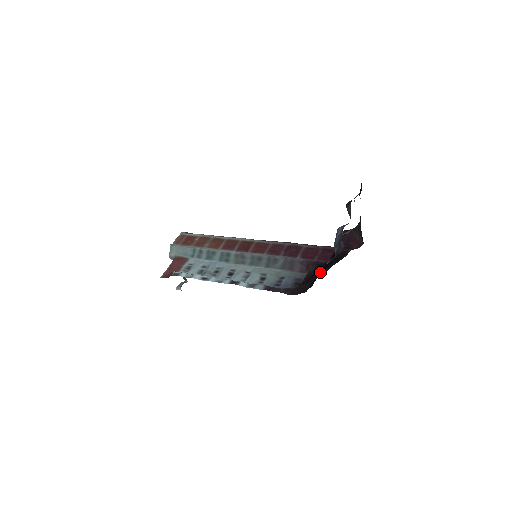
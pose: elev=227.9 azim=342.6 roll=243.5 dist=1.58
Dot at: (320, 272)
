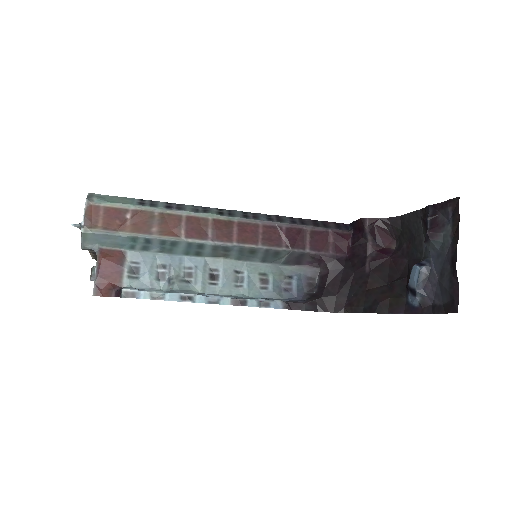
Dot at: (354, 283)
